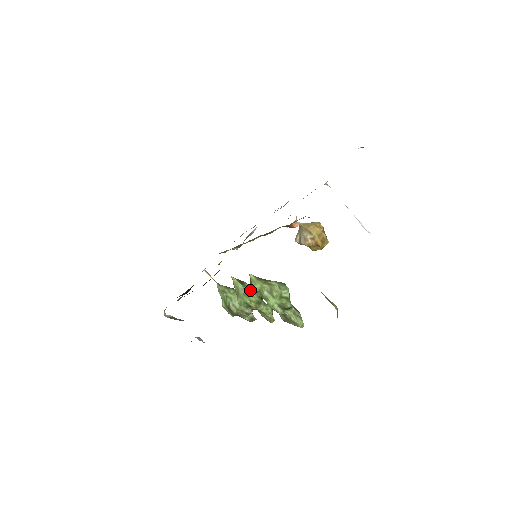
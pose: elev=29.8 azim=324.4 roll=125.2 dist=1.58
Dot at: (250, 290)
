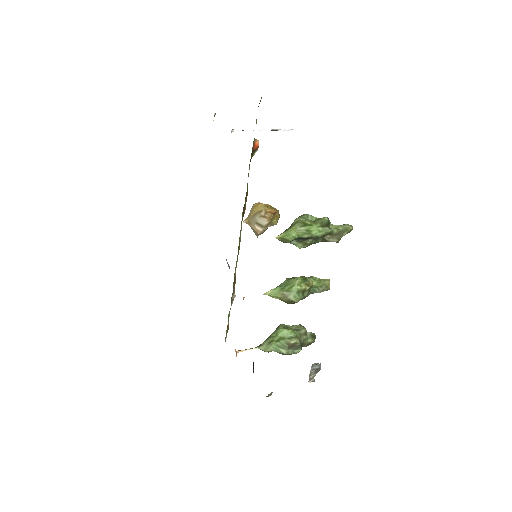
Dot at: (287, 283)
